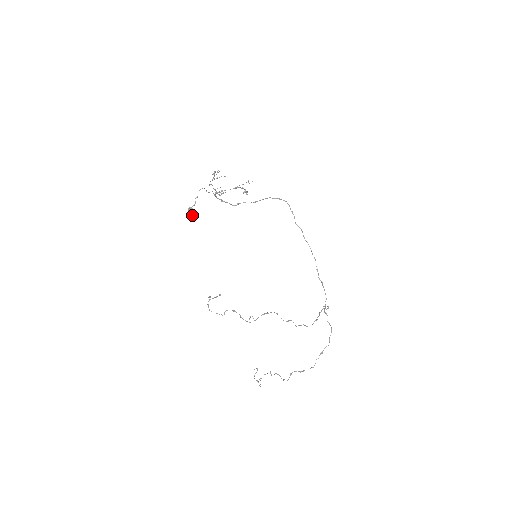
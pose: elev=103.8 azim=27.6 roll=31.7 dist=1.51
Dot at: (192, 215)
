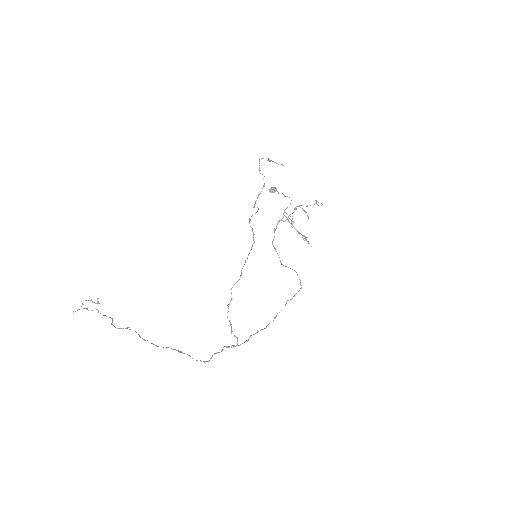
Dot at: (270, 191)
